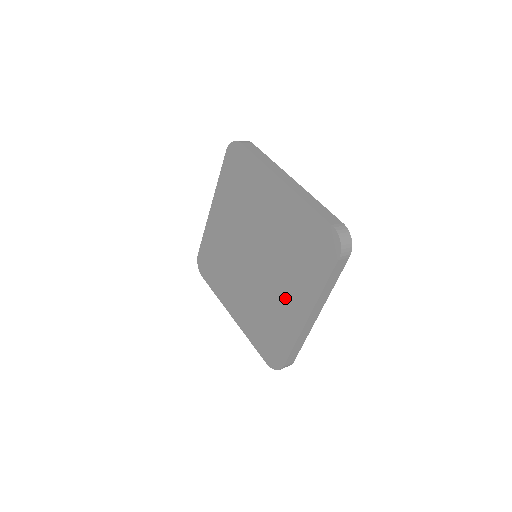
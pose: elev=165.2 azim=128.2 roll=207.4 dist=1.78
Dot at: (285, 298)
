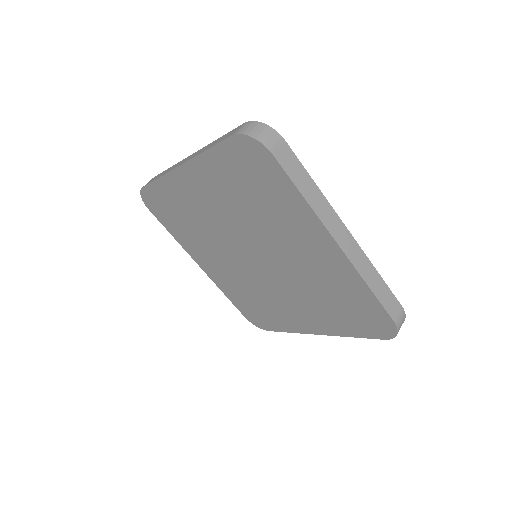
Dot at: (291, 308)
